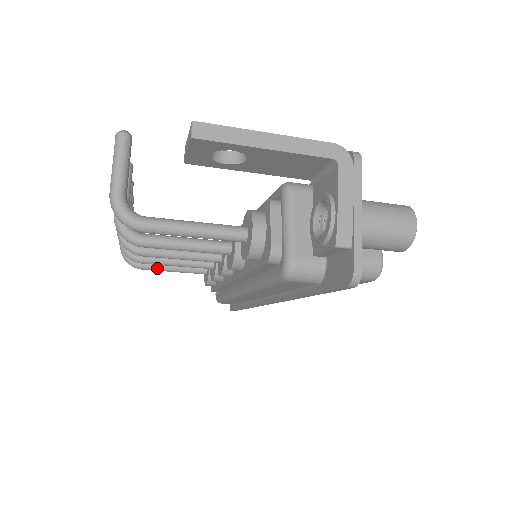
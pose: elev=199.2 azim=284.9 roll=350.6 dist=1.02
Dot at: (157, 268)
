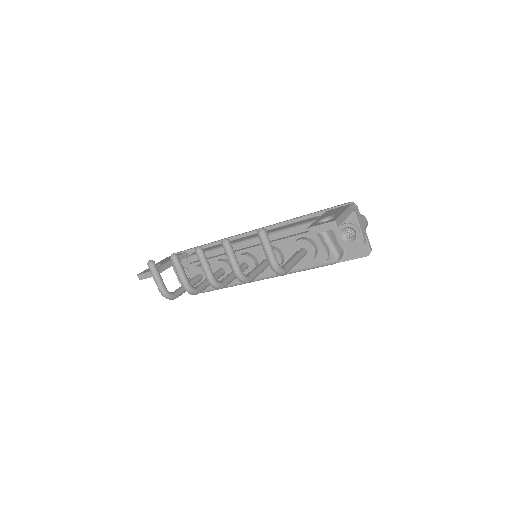
Dot at: (184, 292)
